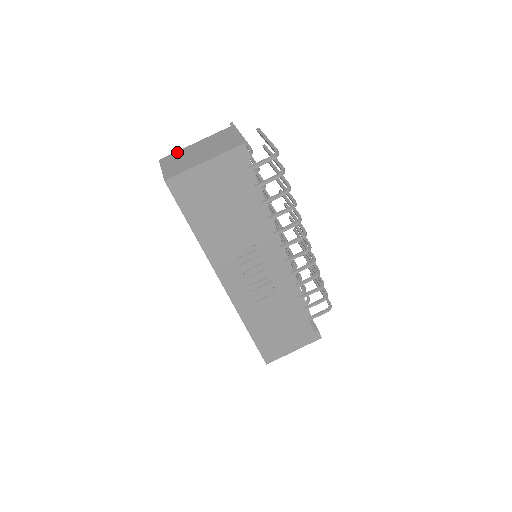
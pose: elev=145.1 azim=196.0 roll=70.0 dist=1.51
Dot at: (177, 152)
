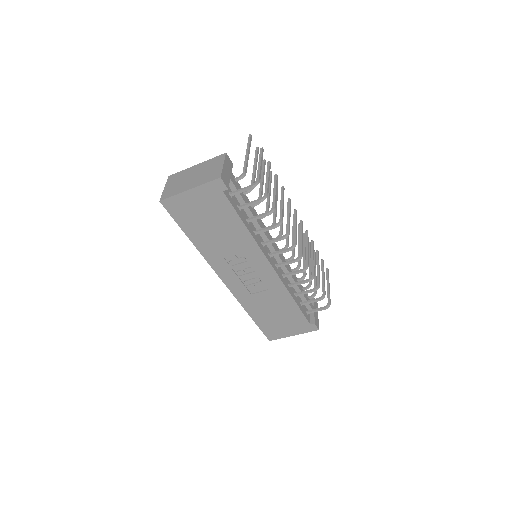
Dot at: (181, 172)
